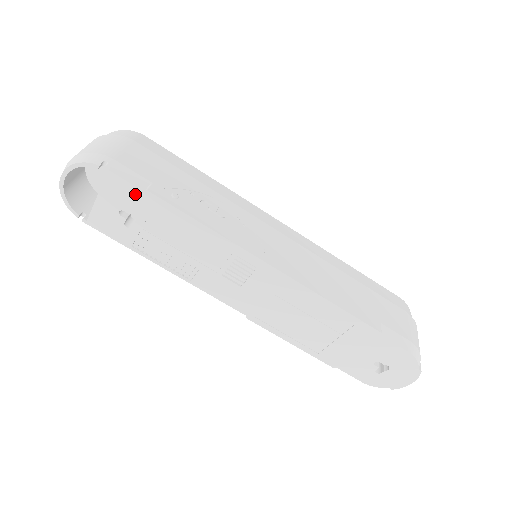
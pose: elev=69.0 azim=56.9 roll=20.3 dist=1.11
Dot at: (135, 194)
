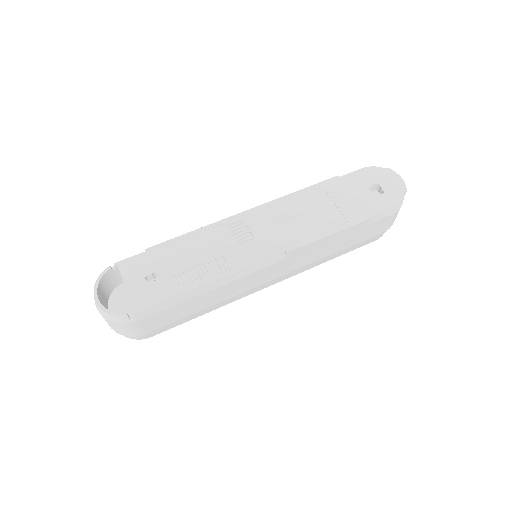
Dot at: (142, 258)
